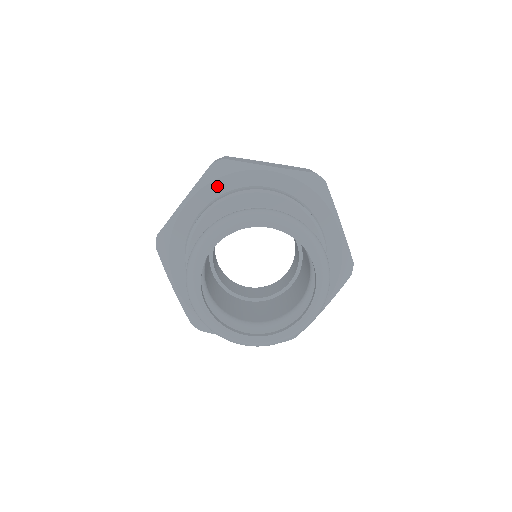
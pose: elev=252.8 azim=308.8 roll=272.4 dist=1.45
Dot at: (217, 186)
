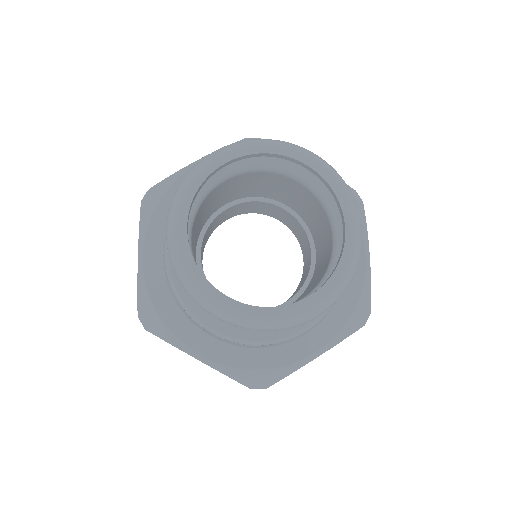
Dot at: occluded
